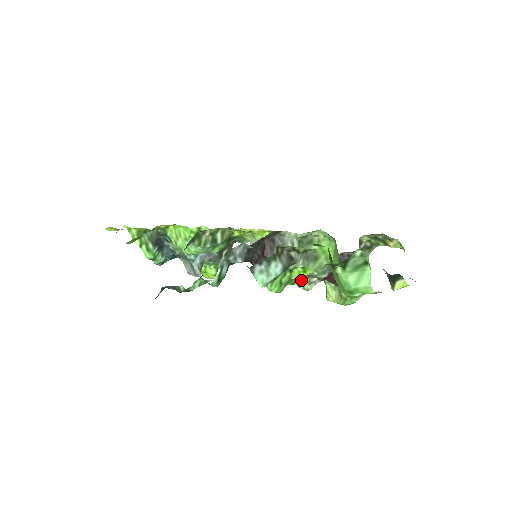
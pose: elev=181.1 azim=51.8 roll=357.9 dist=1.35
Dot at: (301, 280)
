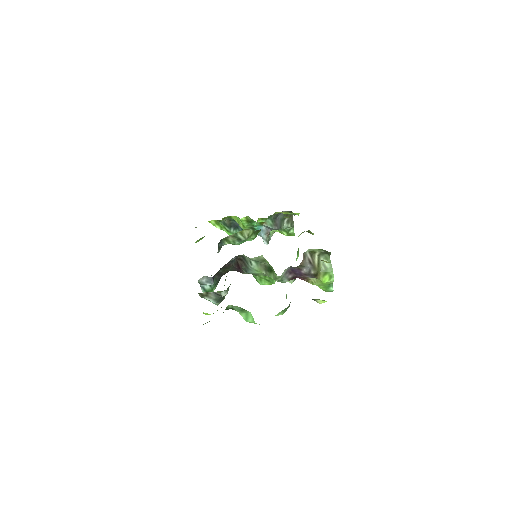
Dot at: occluded
